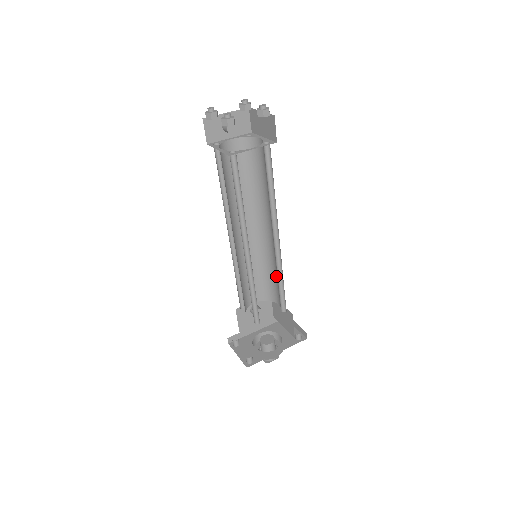
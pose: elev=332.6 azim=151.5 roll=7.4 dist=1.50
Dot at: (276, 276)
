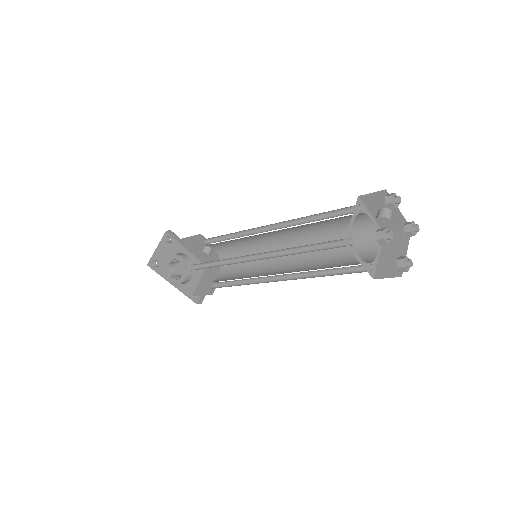
Dot at: (244, 273)
